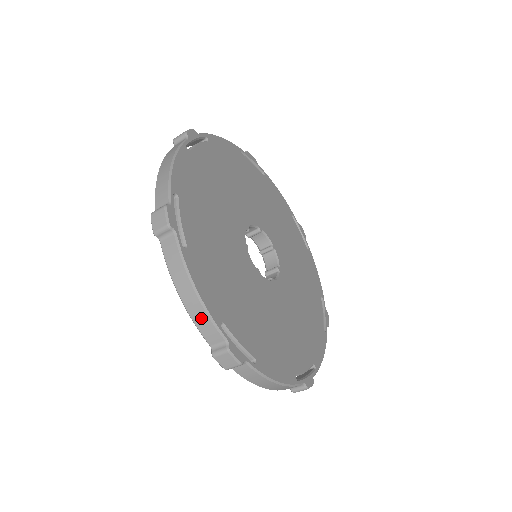
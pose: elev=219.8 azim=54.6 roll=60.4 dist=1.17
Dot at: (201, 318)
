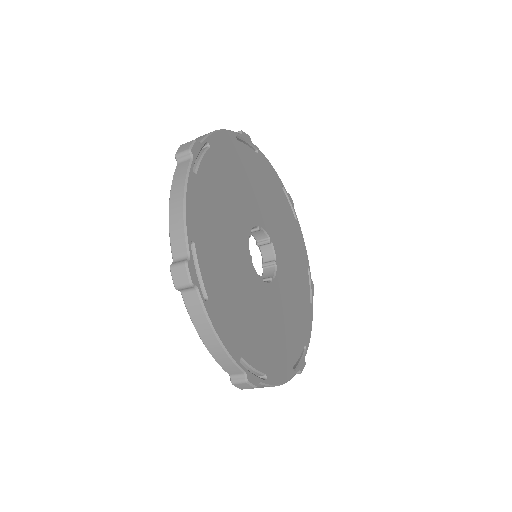
Dot at: (223, 359)
